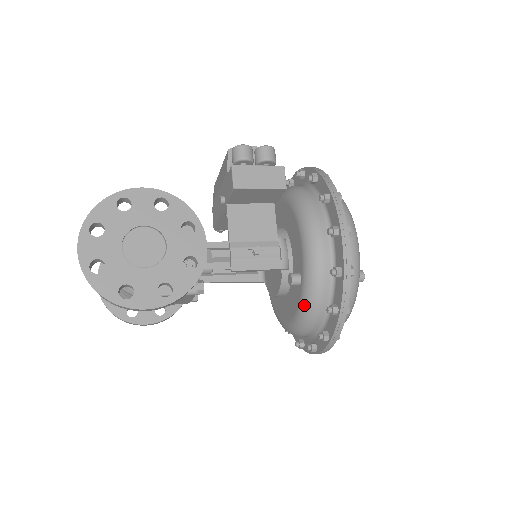
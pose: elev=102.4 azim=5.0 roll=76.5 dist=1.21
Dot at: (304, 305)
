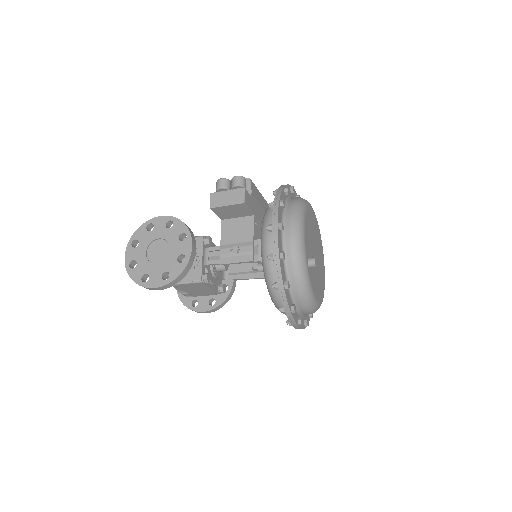
Dot at: (267, 286)
